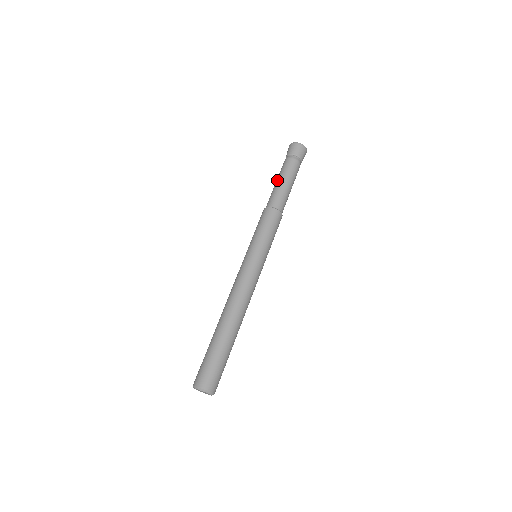
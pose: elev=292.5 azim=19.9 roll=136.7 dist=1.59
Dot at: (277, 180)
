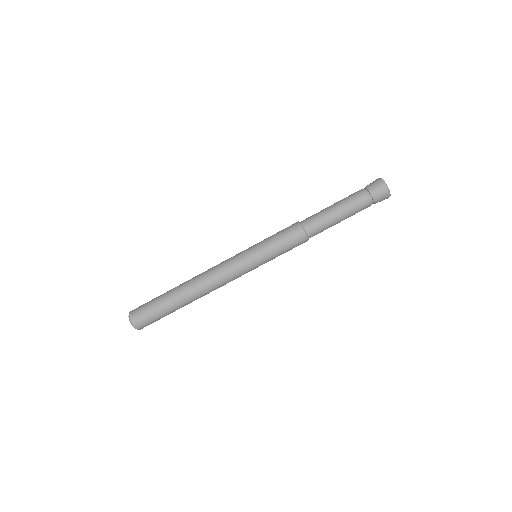
Dot at: (334, 205)
